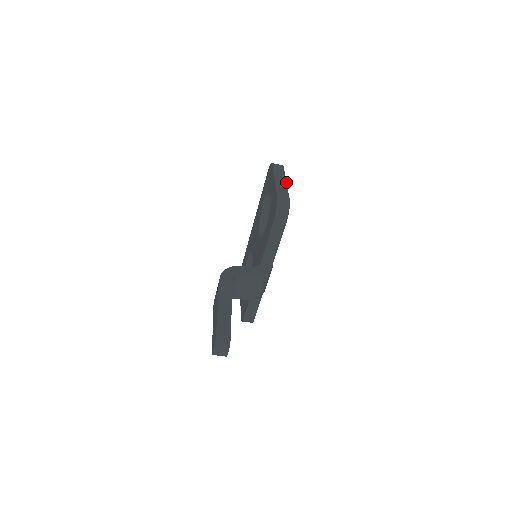
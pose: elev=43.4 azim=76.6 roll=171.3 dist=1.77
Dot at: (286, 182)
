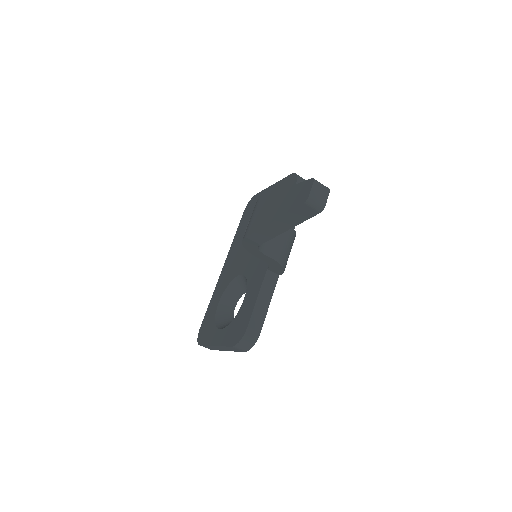
Dot at: occluded
